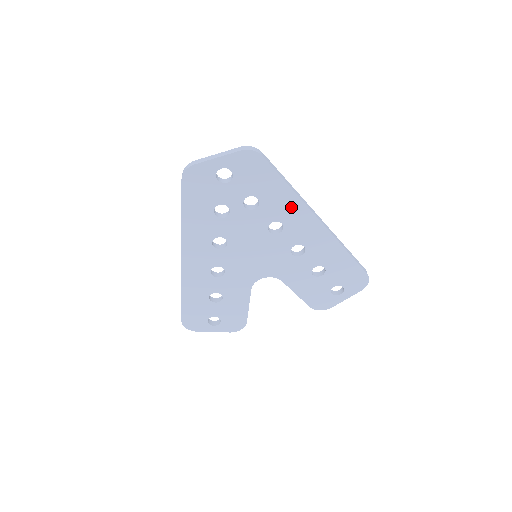
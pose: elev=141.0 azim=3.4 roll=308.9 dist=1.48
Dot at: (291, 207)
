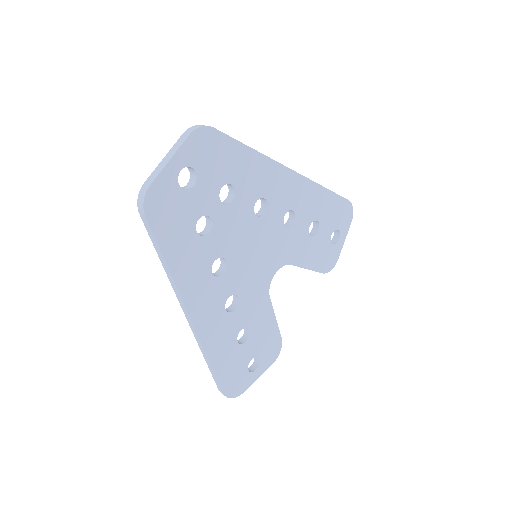
Dot at: (263, 173)
